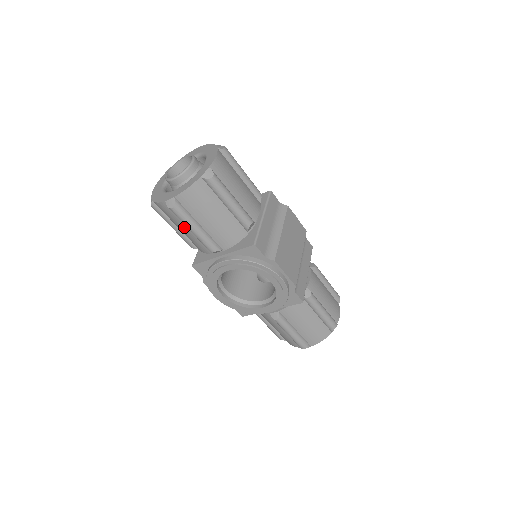
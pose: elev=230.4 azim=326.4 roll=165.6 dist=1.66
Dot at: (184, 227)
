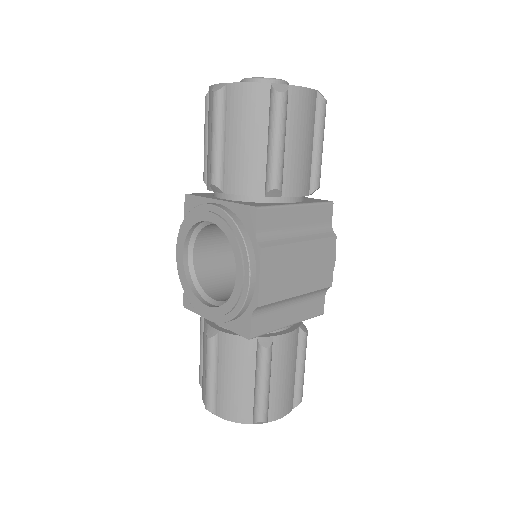
Dot at: occluded
